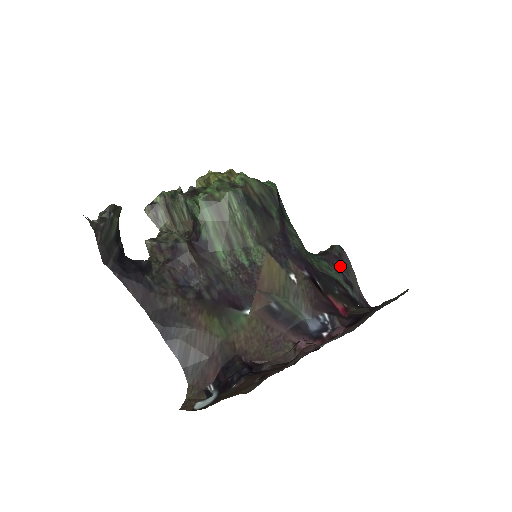
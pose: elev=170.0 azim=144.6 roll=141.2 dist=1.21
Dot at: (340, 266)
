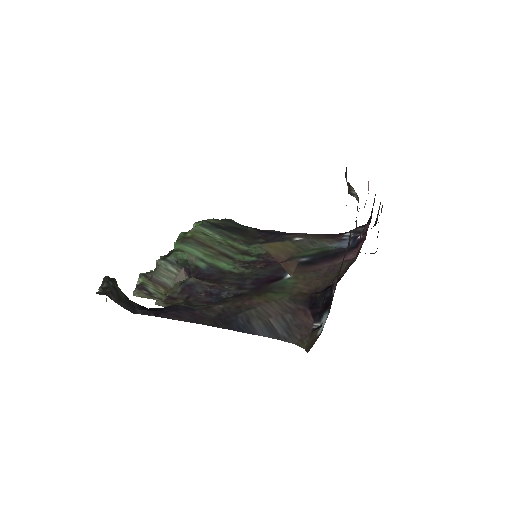
Dot at: occluded
